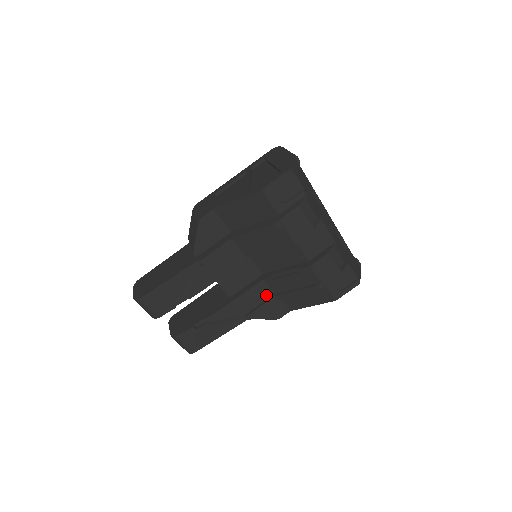
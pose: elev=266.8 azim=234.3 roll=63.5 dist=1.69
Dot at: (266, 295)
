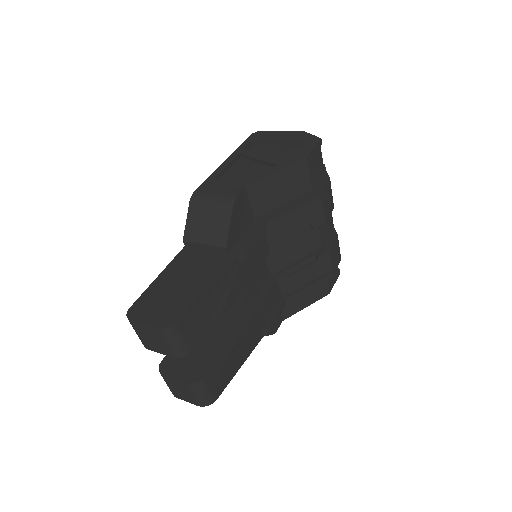
Dot at: (277, 299)
